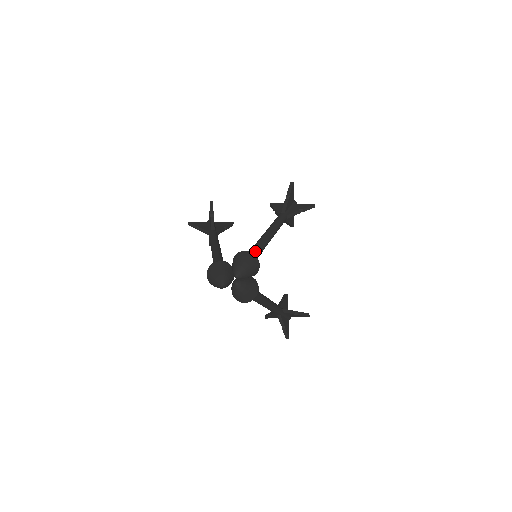
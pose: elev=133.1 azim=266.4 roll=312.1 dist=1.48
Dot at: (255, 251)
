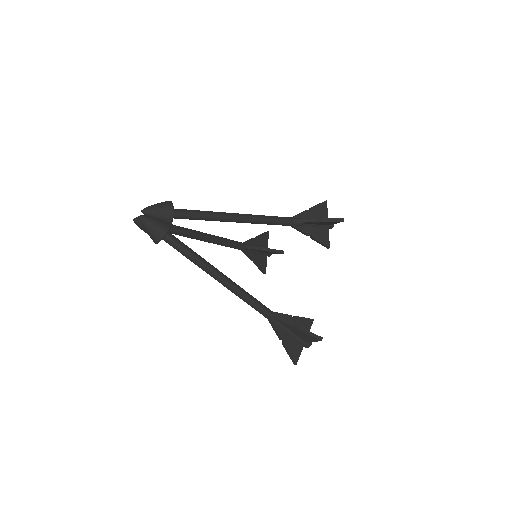
Dot at: (190, 210)
